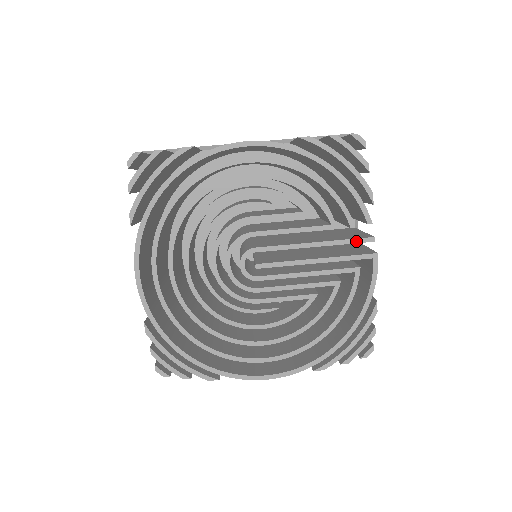
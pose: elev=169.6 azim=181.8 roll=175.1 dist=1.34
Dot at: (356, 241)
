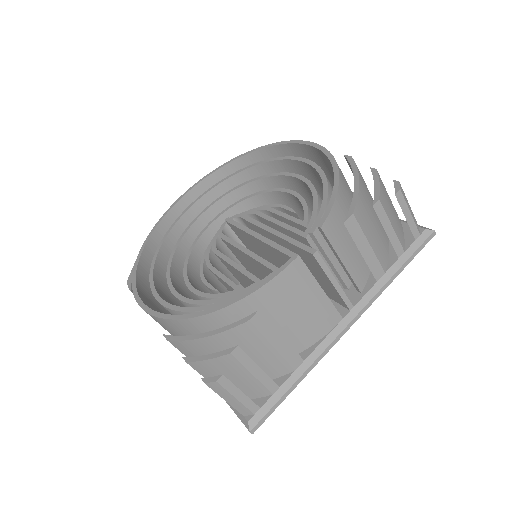
Dot at: (301, 245)
